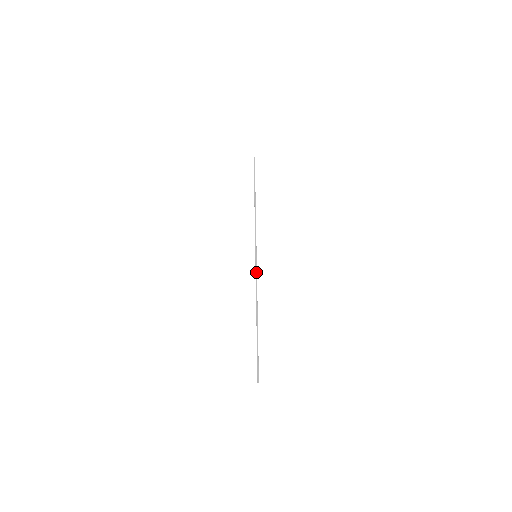
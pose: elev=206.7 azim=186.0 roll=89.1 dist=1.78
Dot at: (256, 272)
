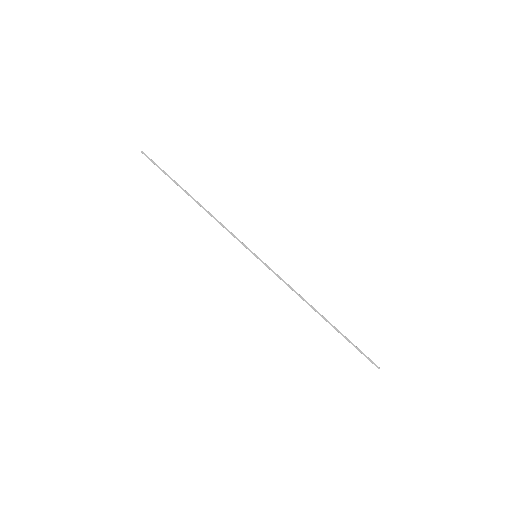
Dot at: (273, 272)
